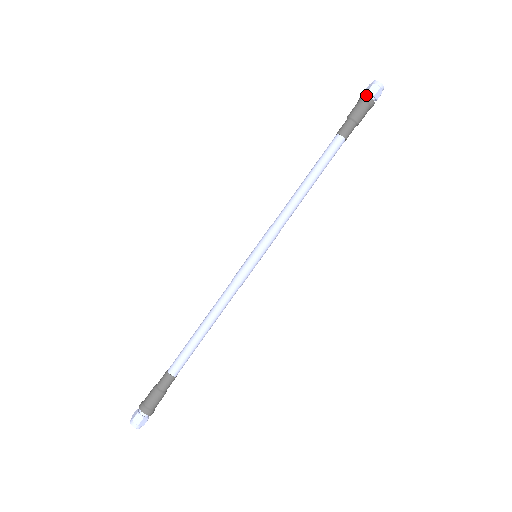
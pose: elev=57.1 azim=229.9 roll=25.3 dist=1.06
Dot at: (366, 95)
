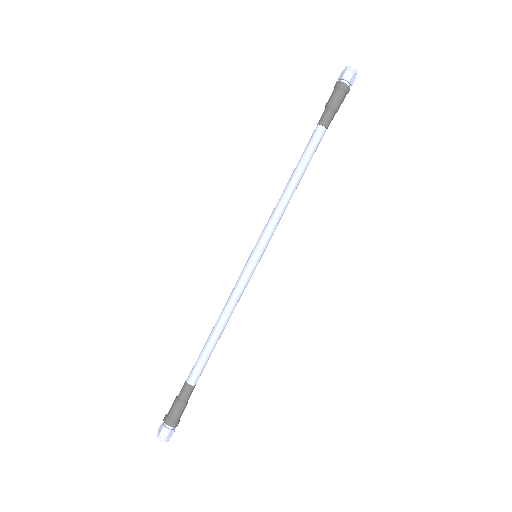
Dot at: (348, 86)
